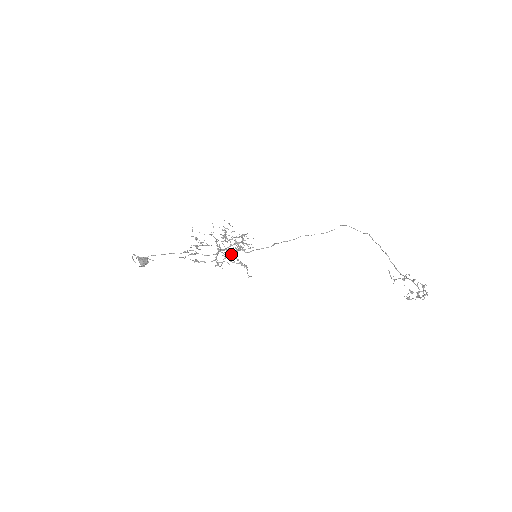
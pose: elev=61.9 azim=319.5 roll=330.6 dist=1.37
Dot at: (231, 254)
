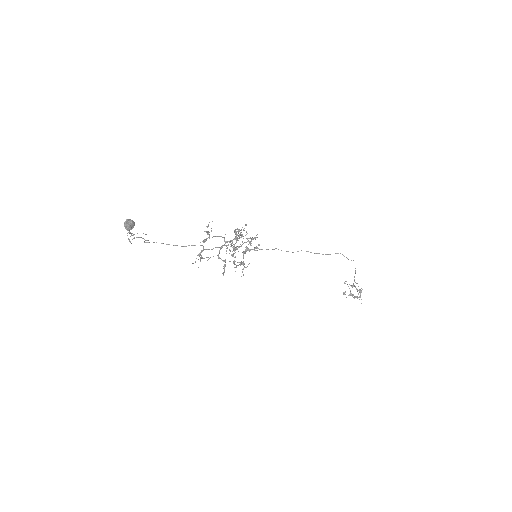
Dot at: occluded
